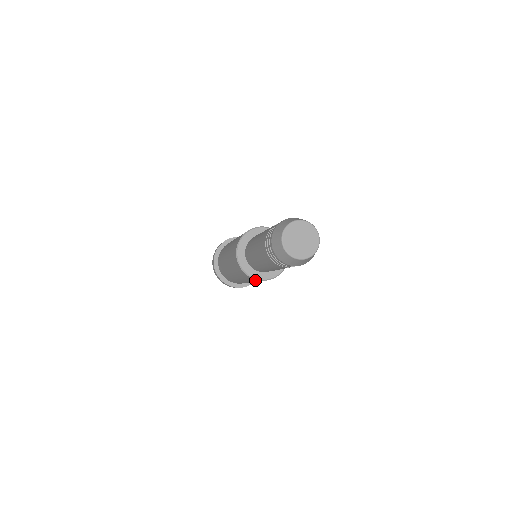
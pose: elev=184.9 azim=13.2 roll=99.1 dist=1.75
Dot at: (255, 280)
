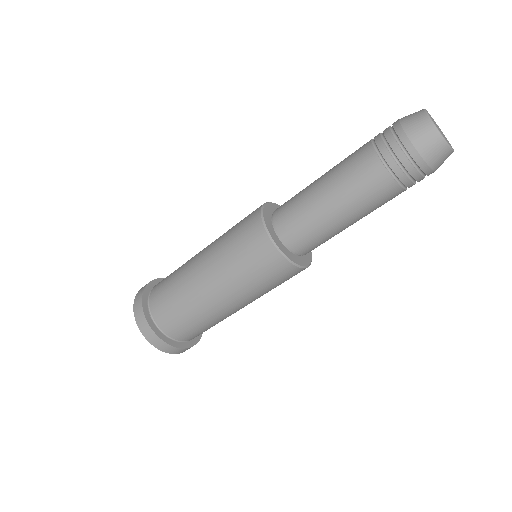
Dot at: (254, 236)
